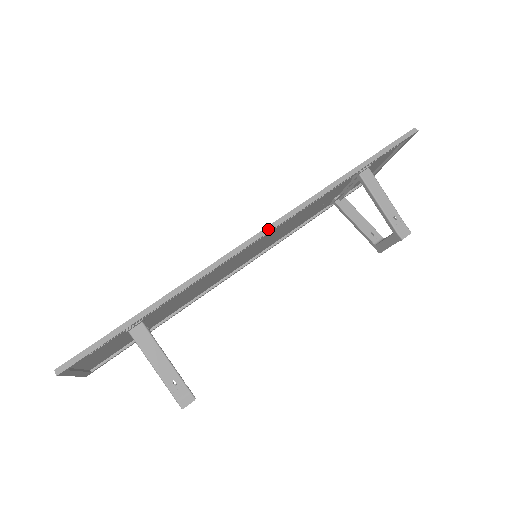
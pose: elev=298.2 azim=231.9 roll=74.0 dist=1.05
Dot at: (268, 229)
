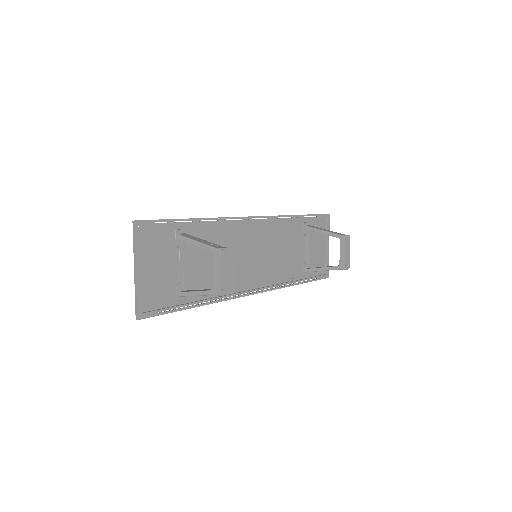
Dot at: (255, 216)
